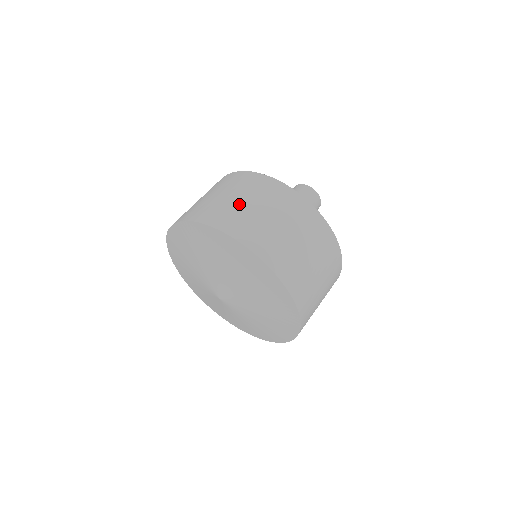
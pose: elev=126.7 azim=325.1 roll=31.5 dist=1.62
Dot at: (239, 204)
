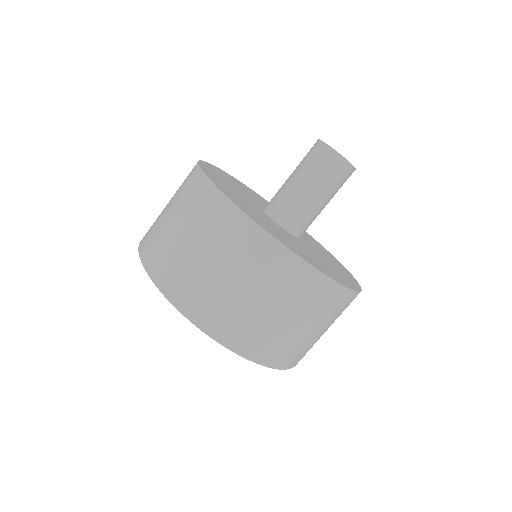
Dot at: (225, 287)
